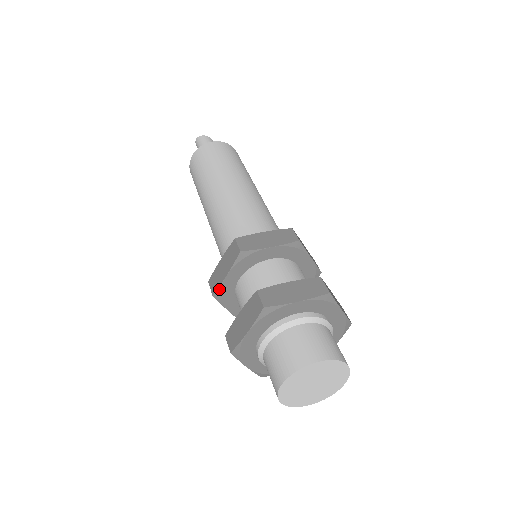
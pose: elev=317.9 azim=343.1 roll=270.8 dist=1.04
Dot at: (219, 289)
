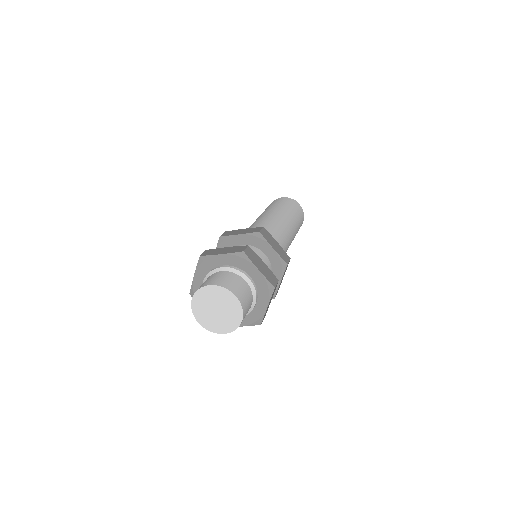
Dot at: (227, 237)
